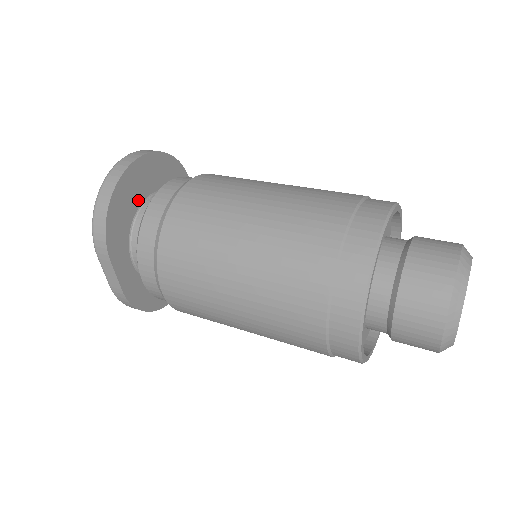
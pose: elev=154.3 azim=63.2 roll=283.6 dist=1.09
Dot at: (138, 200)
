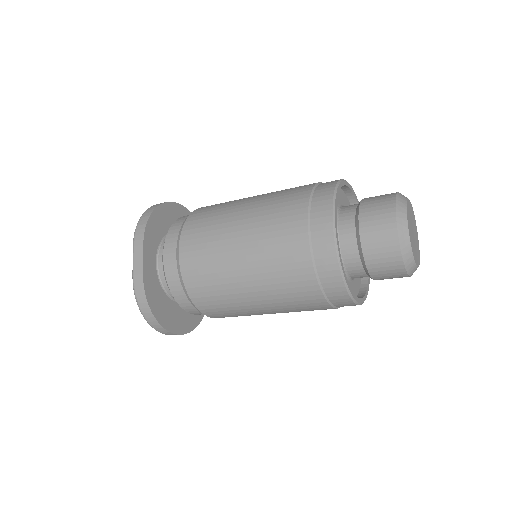
Dot at: occluded
